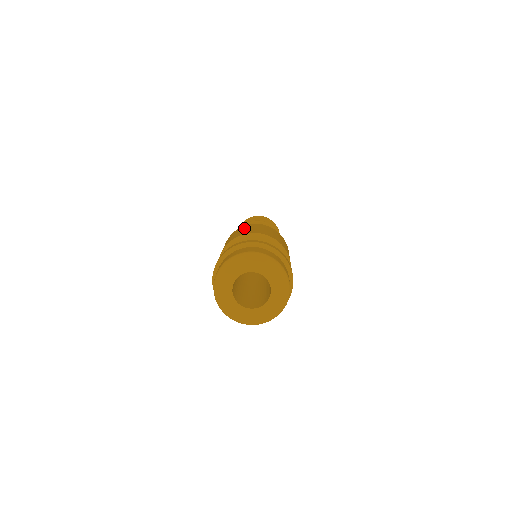
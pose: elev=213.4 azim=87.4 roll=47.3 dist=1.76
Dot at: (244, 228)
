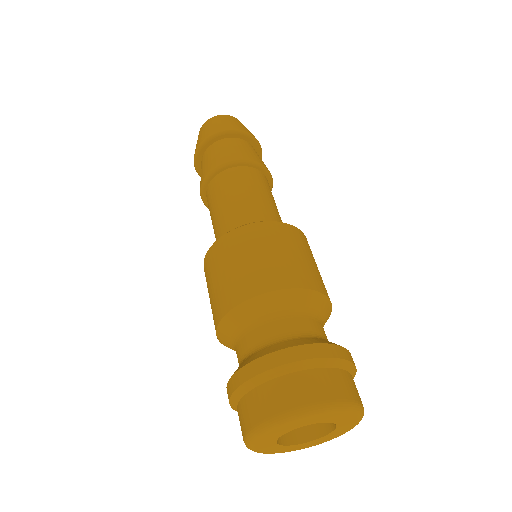
Dot at: (294, 245)
